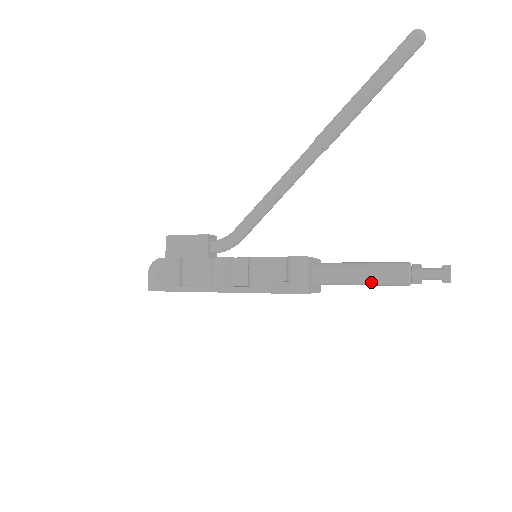
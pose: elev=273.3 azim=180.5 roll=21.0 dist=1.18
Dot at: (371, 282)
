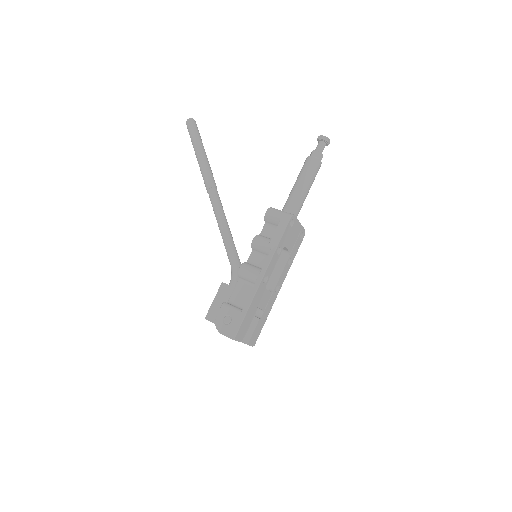
Dot at: (308, 181)
